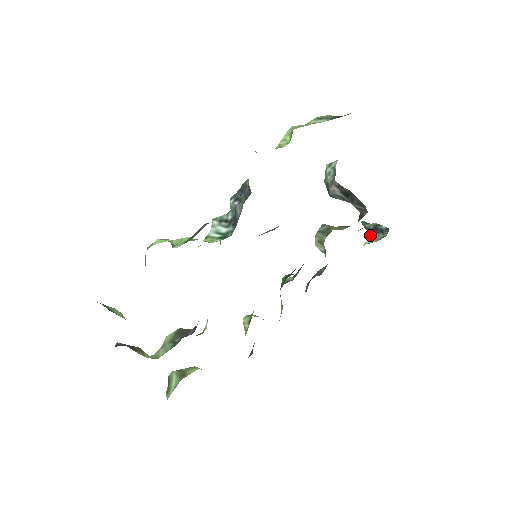
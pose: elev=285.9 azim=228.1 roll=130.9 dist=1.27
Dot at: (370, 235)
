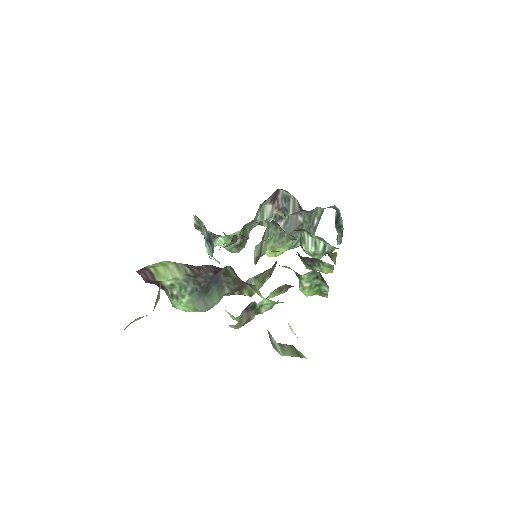
Dot at: (341, 229)
